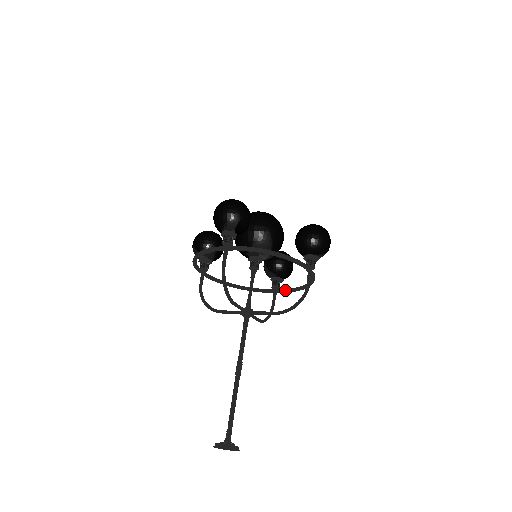
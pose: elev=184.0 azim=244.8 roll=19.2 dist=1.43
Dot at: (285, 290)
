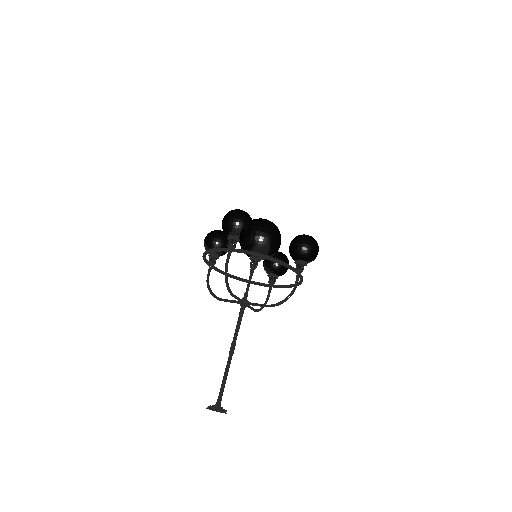
Dot at: (279, 286)
